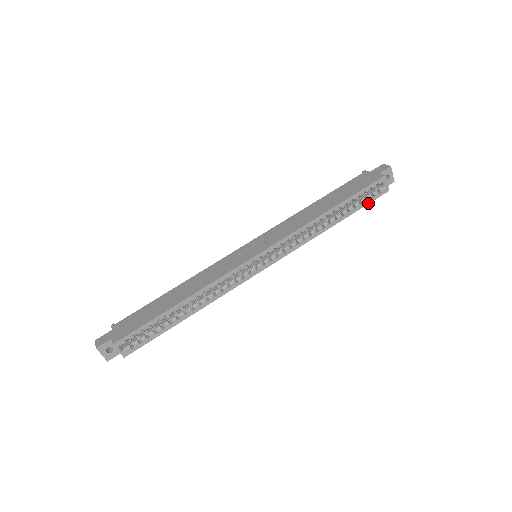
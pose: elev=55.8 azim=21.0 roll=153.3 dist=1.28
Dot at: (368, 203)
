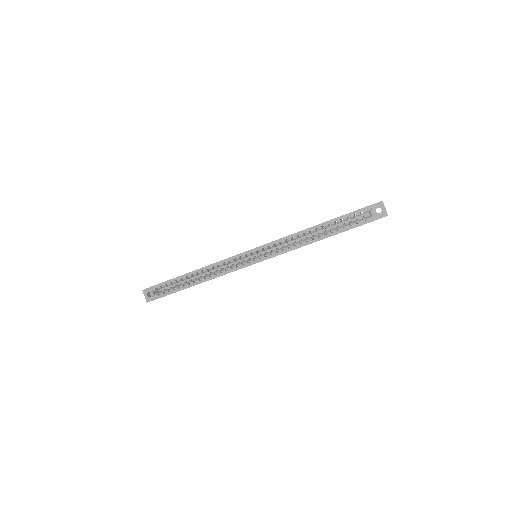
Dot at: (352, 228)
